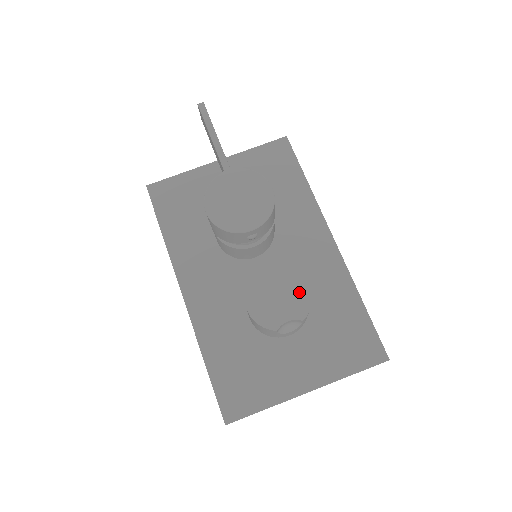
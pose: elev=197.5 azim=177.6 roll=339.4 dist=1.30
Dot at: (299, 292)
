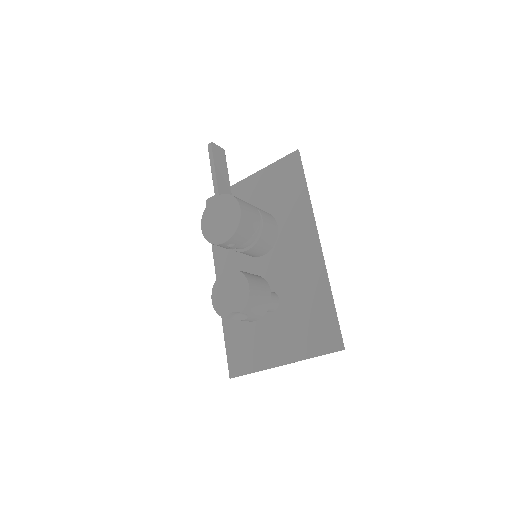
Dot at: (242, 291)
